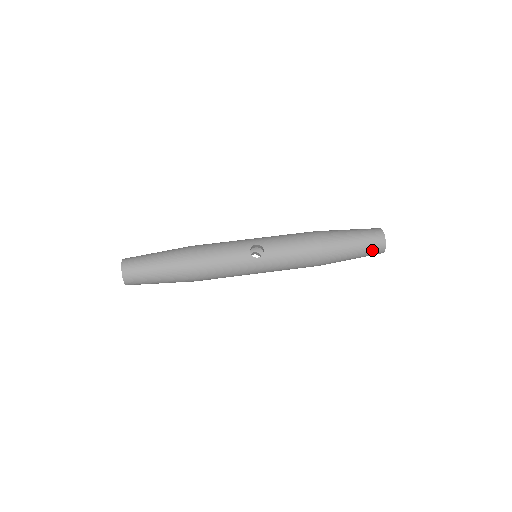
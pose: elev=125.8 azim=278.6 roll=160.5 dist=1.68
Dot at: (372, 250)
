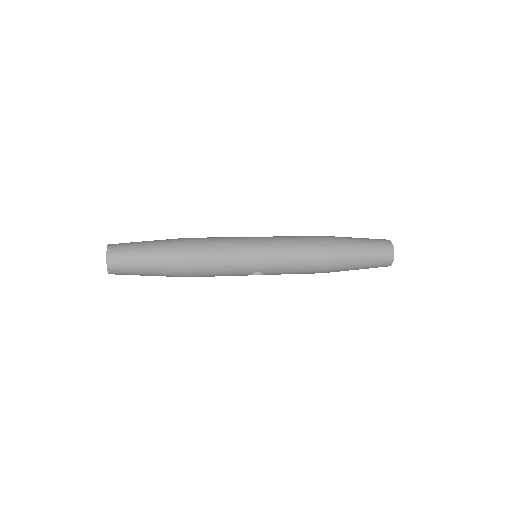
Dot at: (378, 242)
